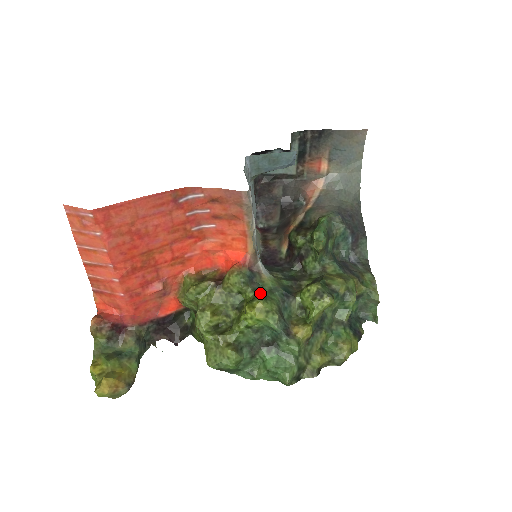
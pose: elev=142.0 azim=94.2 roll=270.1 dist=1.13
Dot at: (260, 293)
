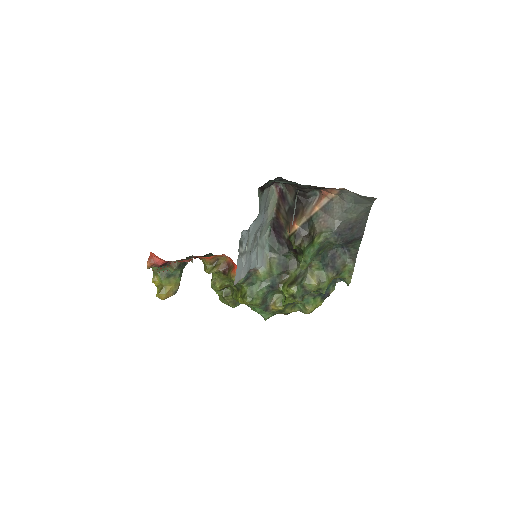
Dot at: (252, 287)
